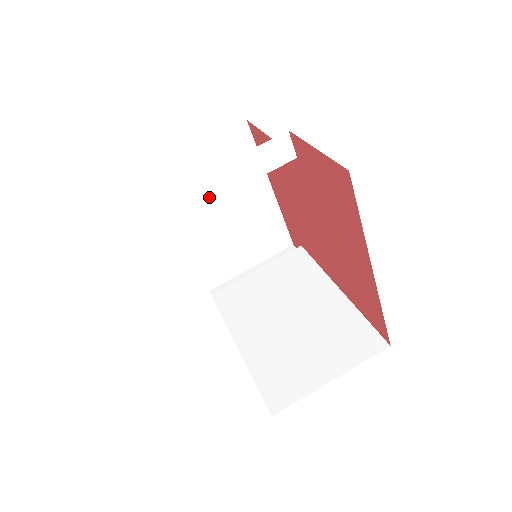
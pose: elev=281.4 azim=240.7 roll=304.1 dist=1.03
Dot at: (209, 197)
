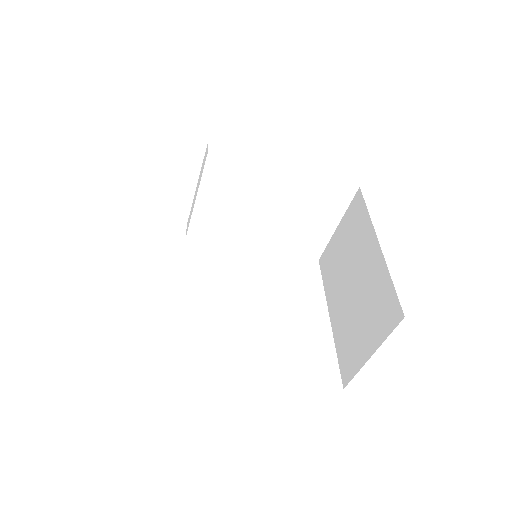
Dot at: occluded
